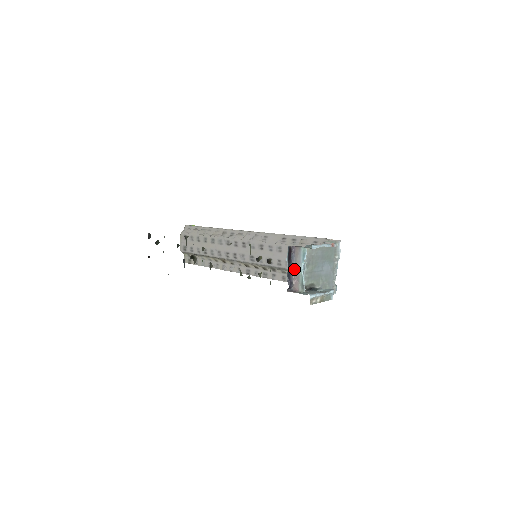
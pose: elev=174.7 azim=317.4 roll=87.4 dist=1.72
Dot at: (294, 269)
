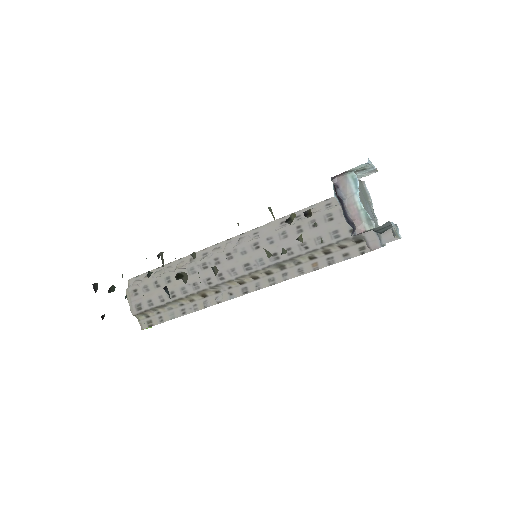
Dot at: (347, 207)
